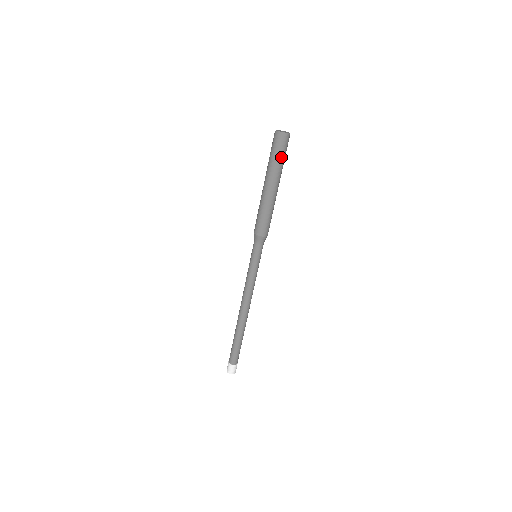
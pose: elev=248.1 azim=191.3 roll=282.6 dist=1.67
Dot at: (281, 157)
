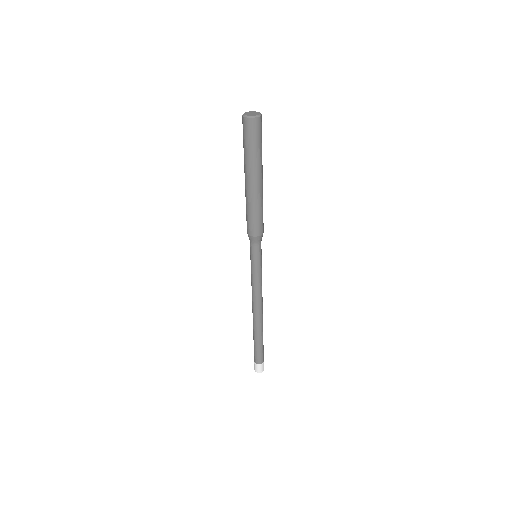
Dot at: (261, 144)
